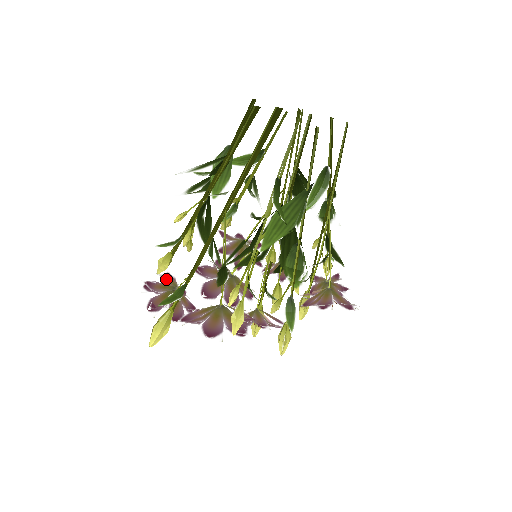
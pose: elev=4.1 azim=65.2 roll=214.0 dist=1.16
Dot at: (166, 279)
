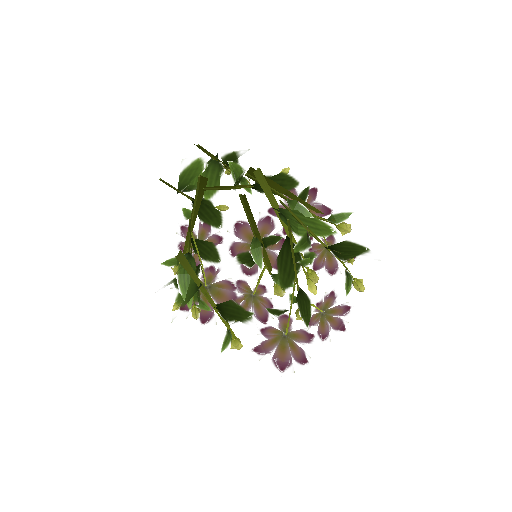
Dot at: (201, 227)
